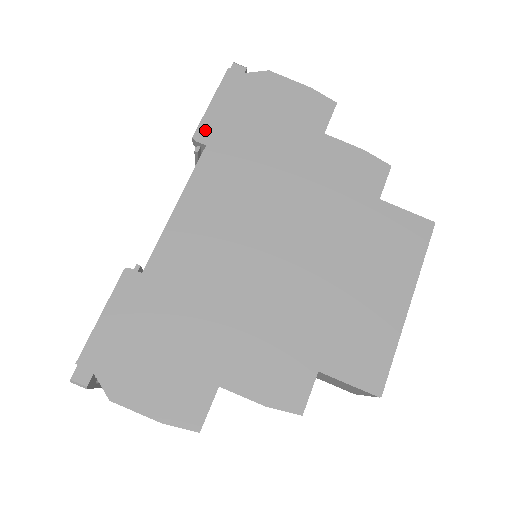
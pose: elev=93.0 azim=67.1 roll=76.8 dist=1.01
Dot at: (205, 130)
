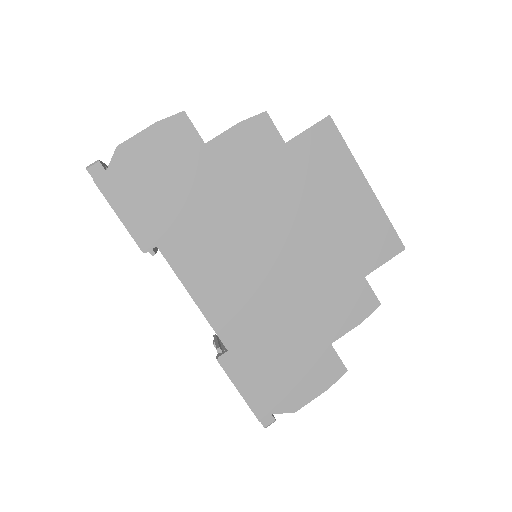
Dot at: (142, 239)
